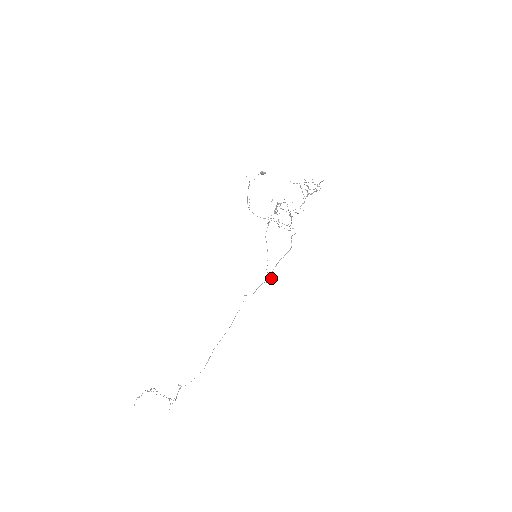
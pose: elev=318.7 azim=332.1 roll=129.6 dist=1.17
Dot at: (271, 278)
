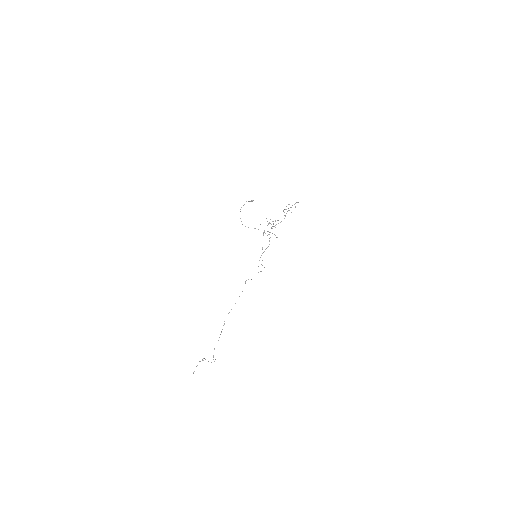
Dot at: occluded
